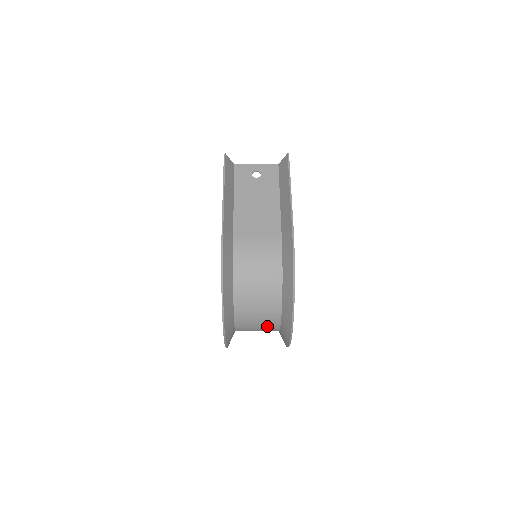
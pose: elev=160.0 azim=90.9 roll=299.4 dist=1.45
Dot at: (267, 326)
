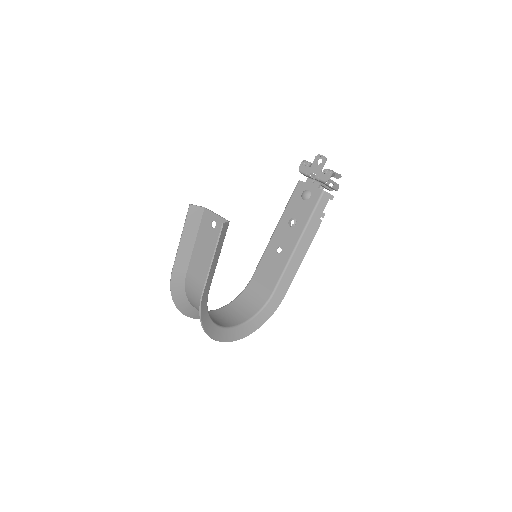
Dot at: (225, 323)
